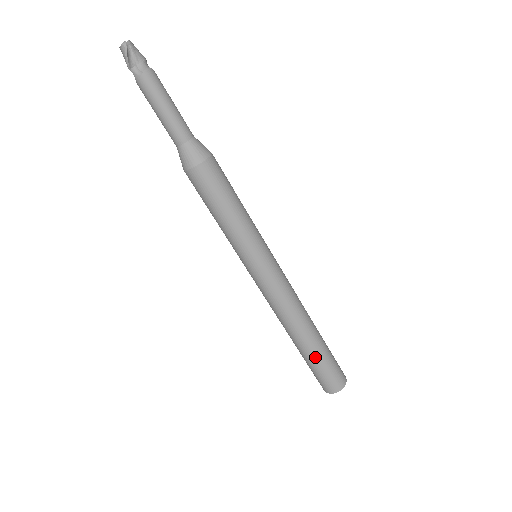
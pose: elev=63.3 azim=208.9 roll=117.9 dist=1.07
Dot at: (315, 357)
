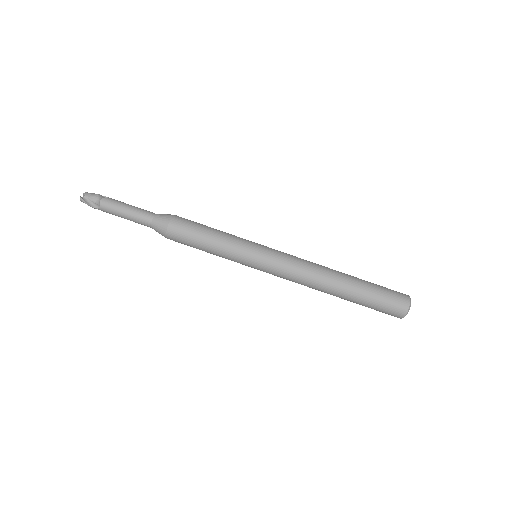
Dot at: (360, 299)
